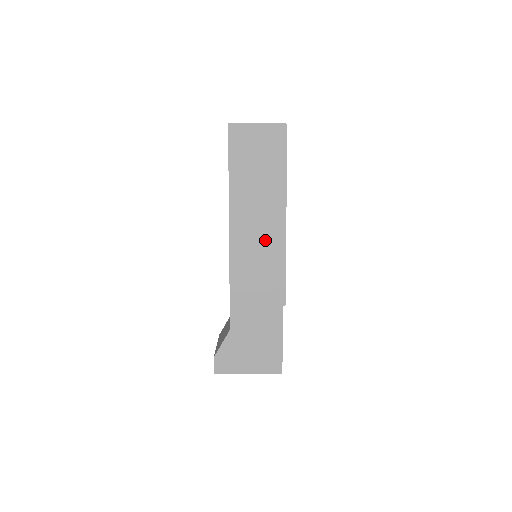
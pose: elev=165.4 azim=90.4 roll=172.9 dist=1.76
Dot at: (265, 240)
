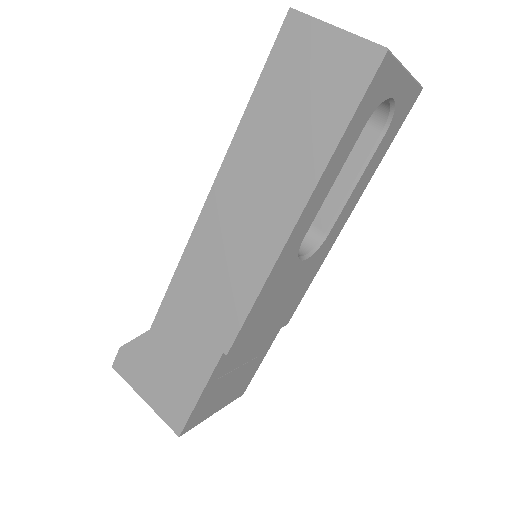
Dot at: (248, 239)
